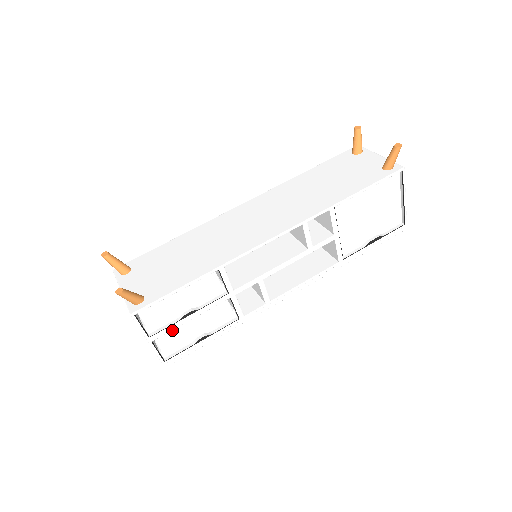
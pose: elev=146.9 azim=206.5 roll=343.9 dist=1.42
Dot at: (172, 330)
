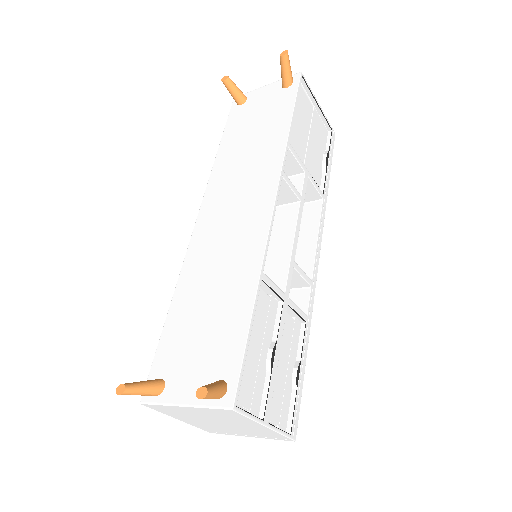
Dot at: occluded
